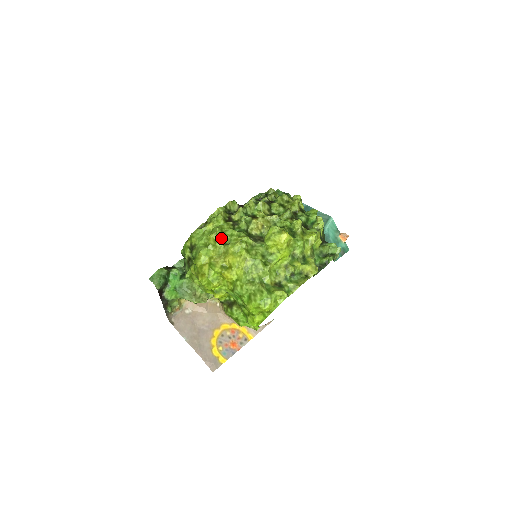
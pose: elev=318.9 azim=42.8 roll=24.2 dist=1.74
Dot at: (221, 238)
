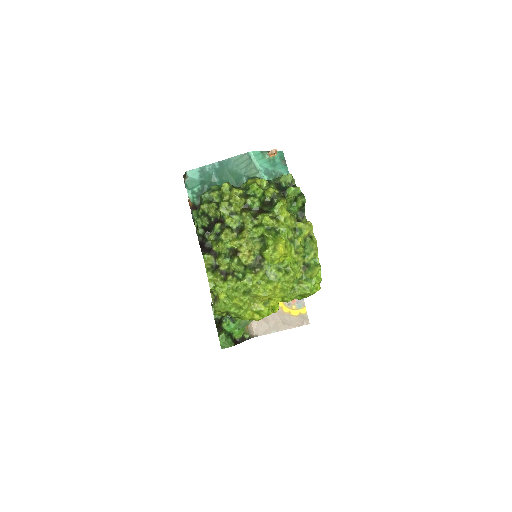
Dot at: (242, 295)
